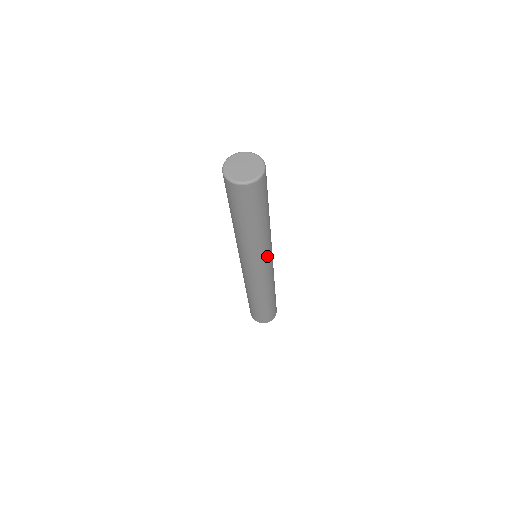
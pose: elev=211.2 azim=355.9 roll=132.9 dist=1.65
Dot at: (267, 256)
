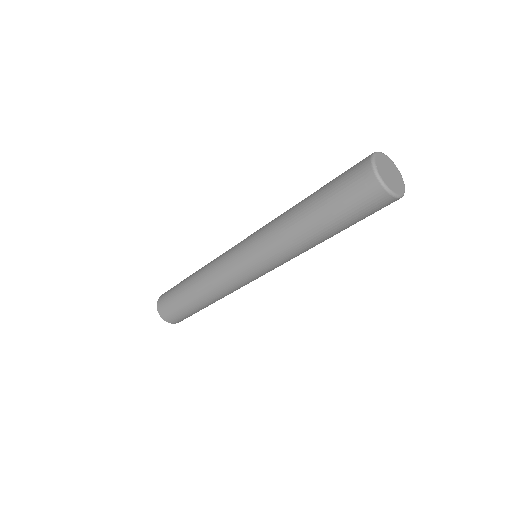
Dot at: occluded
